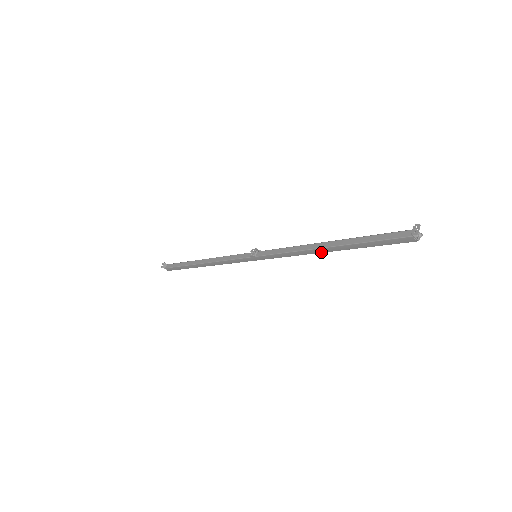
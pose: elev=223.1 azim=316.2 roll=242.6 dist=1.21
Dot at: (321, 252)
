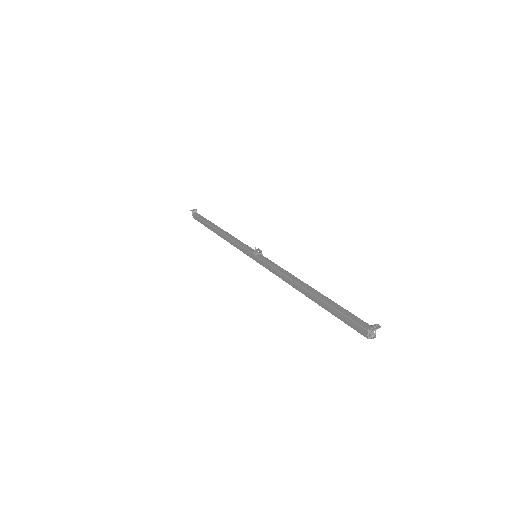
Dot at: (299, 290)
